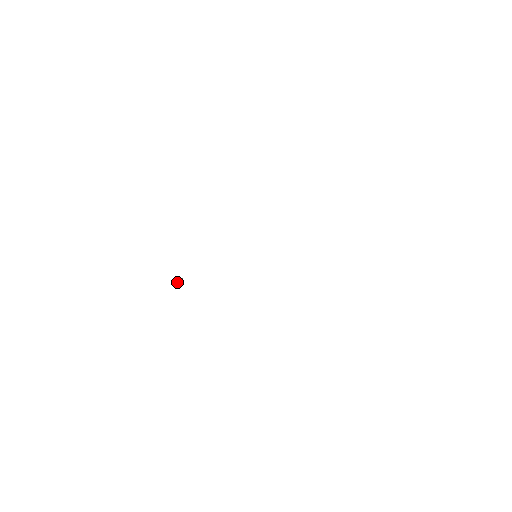
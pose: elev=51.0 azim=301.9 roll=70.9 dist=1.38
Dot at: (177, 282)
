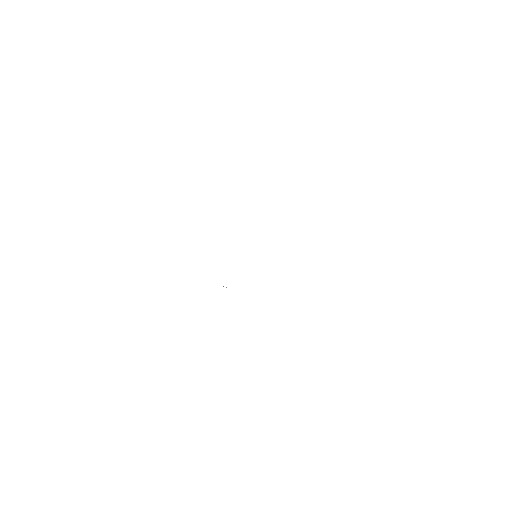
Dot at: occluded
